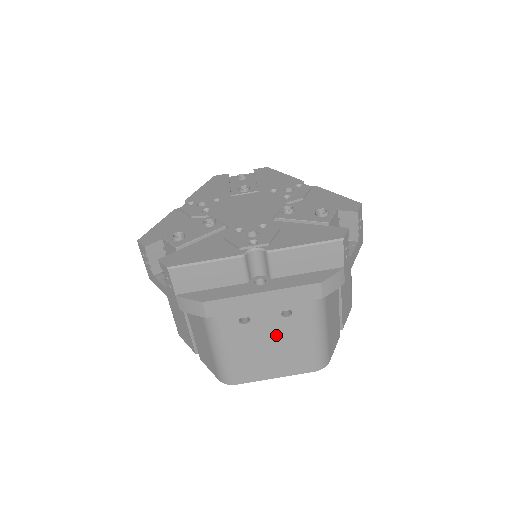
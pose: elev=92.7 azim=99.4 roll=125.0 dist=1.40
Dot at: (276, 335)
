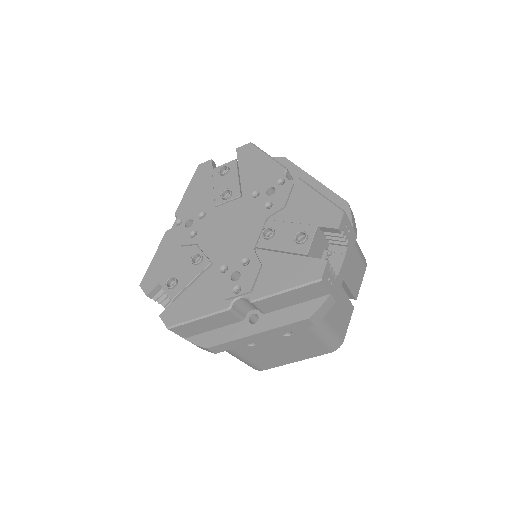
Dot at: (284, 345)
